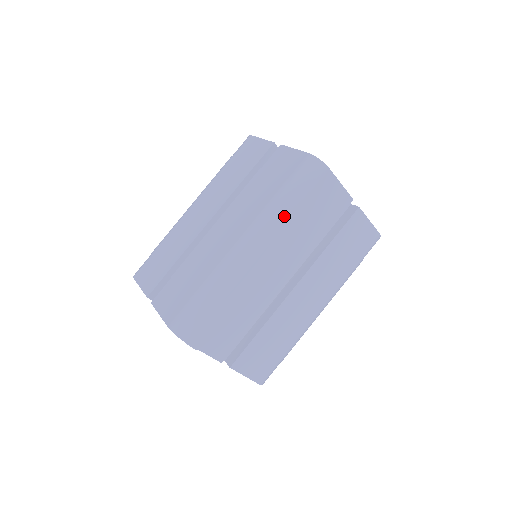
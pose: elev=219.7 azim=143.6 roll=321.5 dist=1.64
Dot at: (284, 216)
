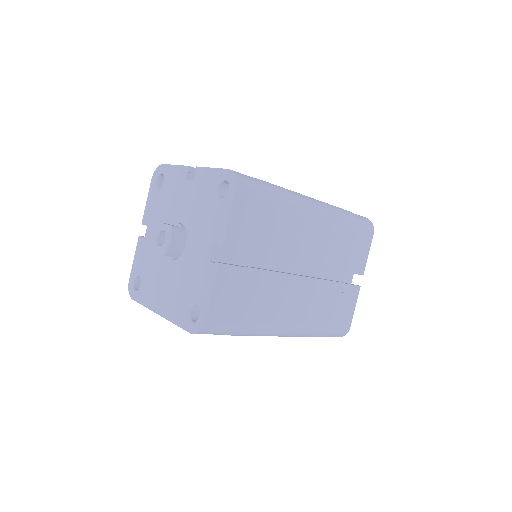
Dot at: (342, 218)
